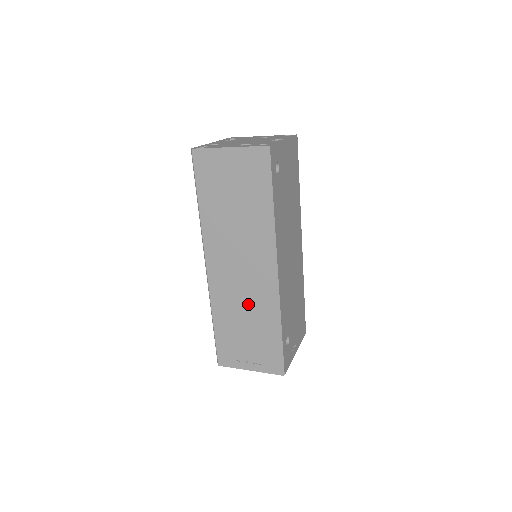
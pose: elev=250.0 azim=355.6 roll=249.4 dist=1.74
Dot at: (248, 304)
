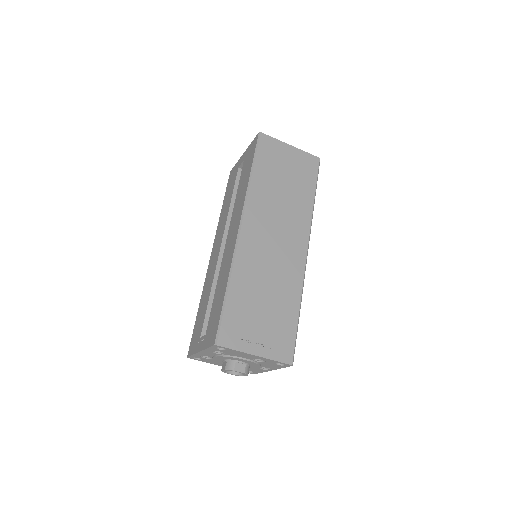
Dot at: (274, 275)
